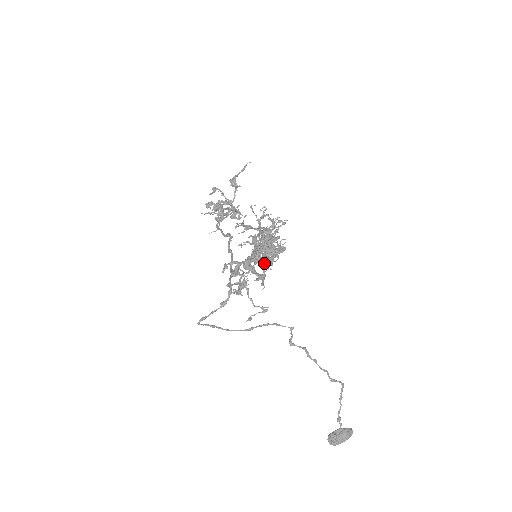
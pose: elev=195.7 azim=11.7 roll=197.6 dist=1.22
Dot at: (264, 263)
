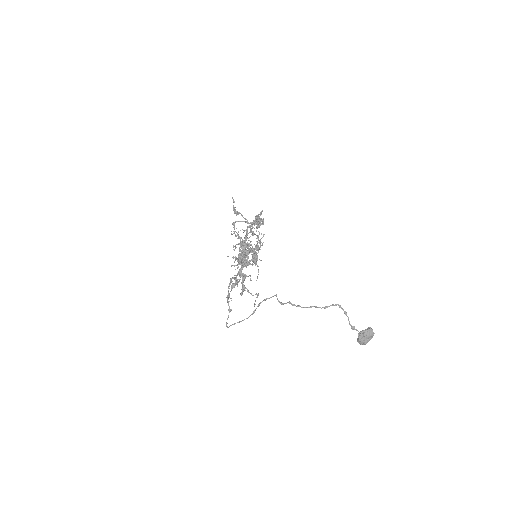
Dot at: occluded
